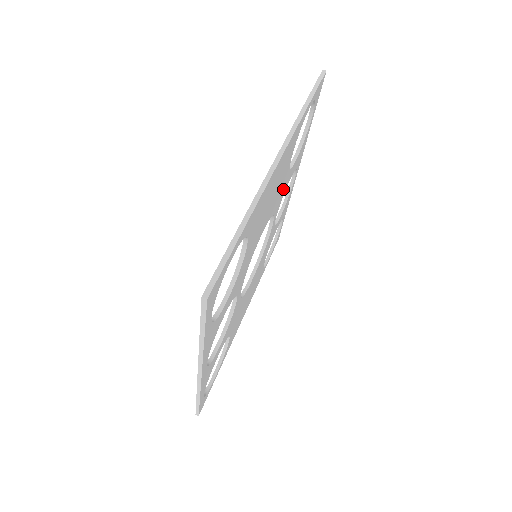
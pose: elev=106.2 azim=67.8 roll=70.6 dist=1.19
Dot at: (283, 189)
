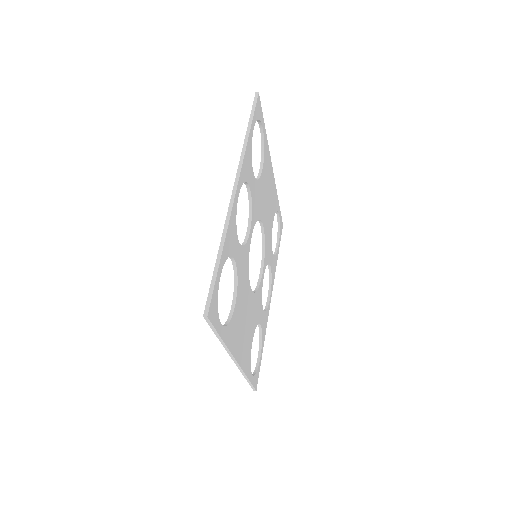
Dot at: (268, 248)
